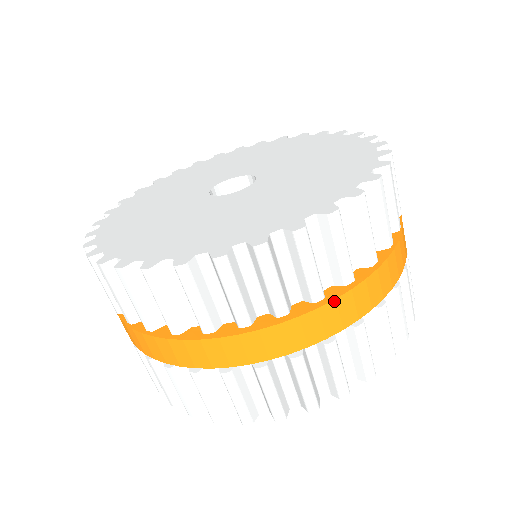
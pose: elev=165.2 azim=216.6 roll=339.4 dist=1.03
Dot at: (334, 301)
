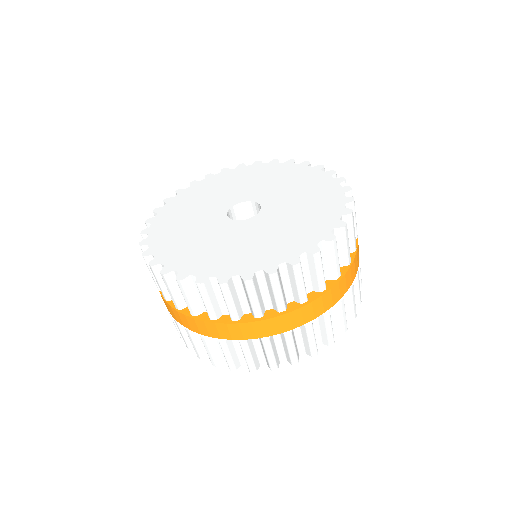
Dot at: (344, 276)
